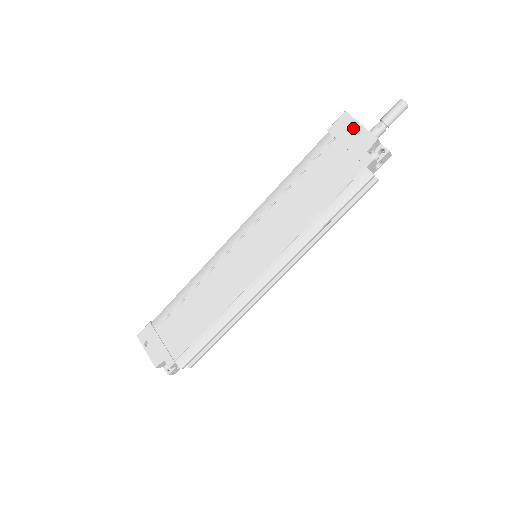
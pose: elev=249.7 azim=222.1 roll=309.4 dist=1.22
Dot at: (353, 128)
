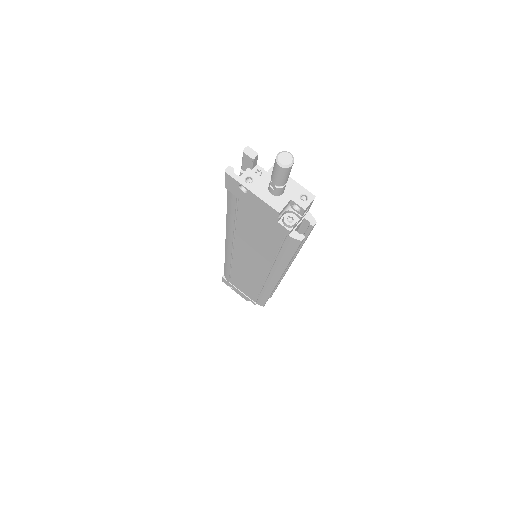
Dot at: (247, 194)
